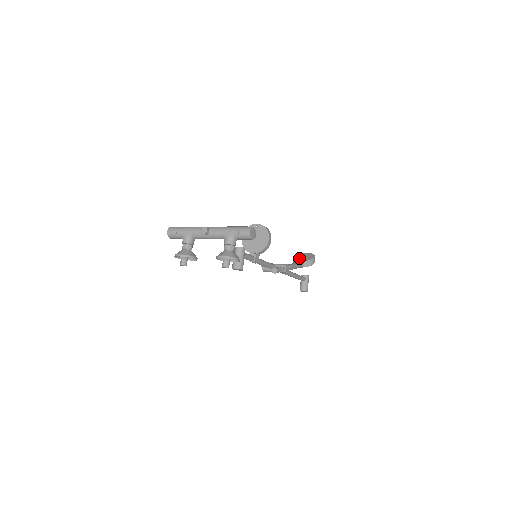
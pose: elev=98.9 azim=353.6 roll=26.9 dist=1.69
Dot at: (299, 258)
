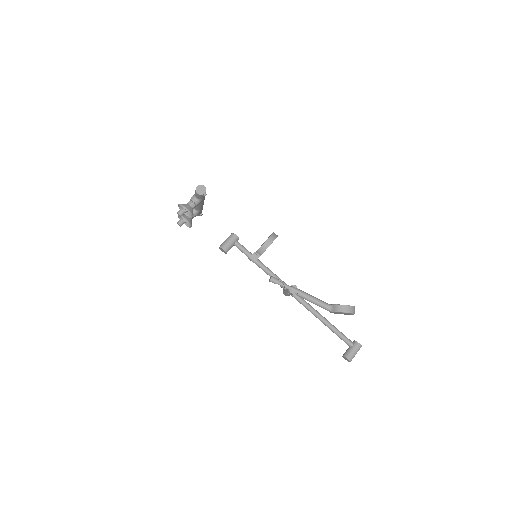
Dot at: occluded
